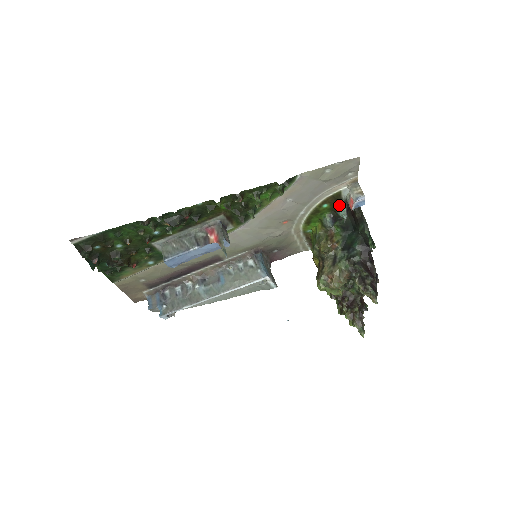
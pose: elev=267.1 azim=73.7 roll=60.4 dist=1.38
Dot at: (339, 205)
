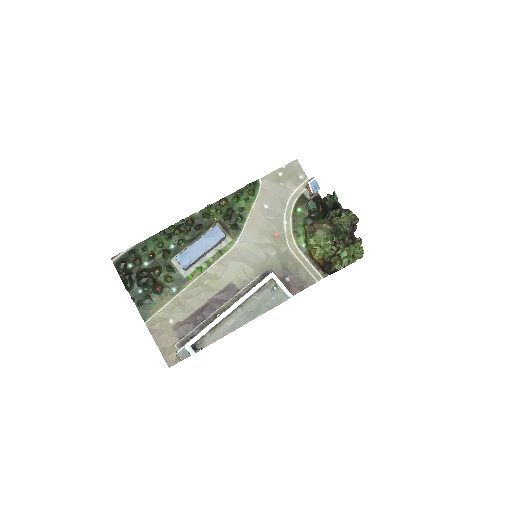
Dot at: occluded
